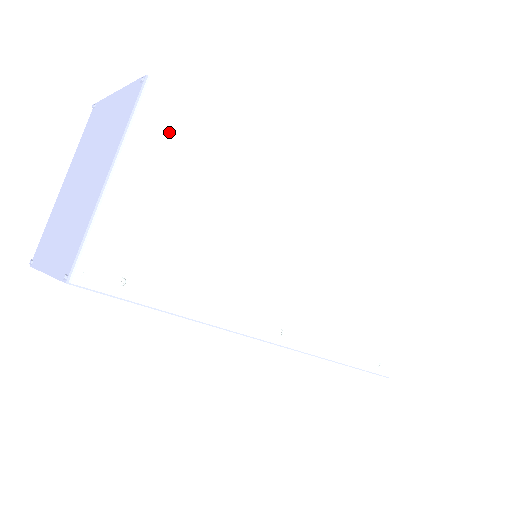
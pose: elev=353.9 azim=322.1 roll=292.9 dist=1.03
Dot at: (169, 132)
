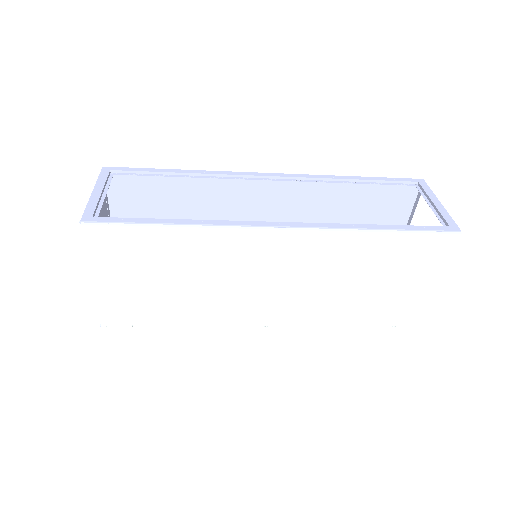
Dot at: (113, 249)
